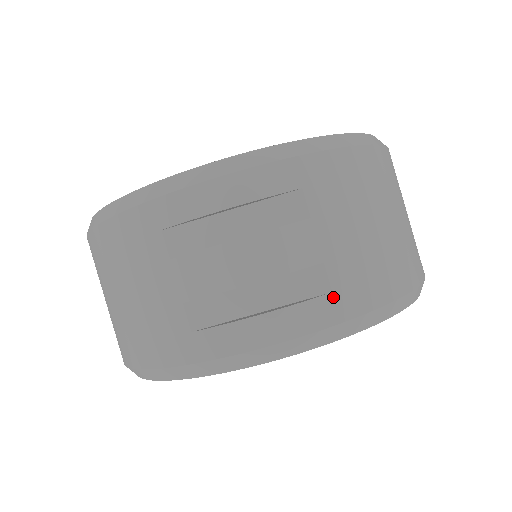
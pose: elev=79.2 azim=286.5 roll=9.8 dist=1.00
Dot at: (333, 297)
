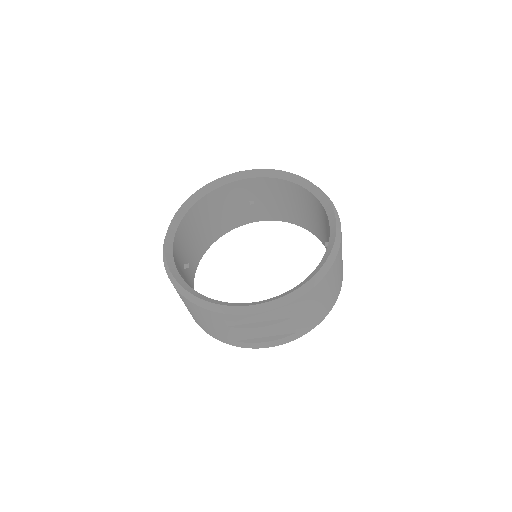
Dot at: (296, 334)
